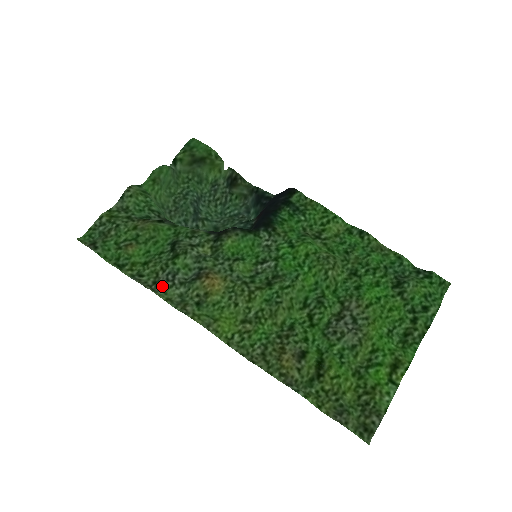
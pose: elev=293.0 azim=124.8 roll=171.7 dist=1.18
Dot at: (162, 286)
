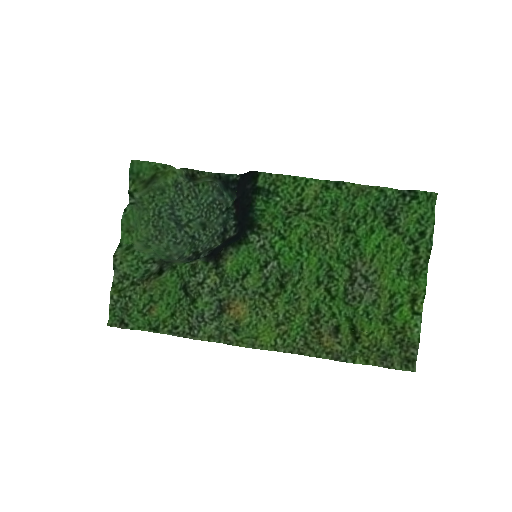
Dot at: (198, 328)
